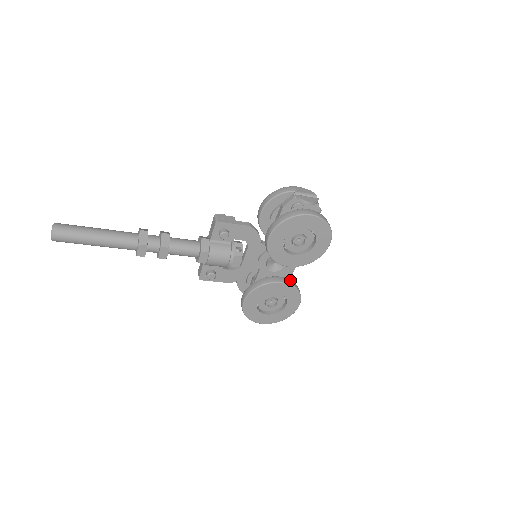
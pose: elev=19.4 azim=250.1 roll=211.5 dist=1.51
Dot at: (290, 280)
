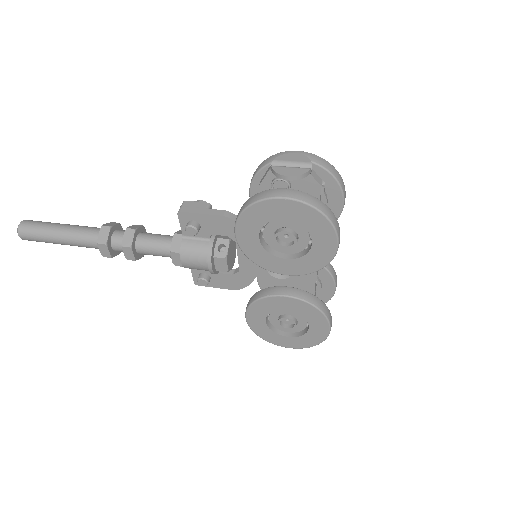
Dot at: (305, 292)
